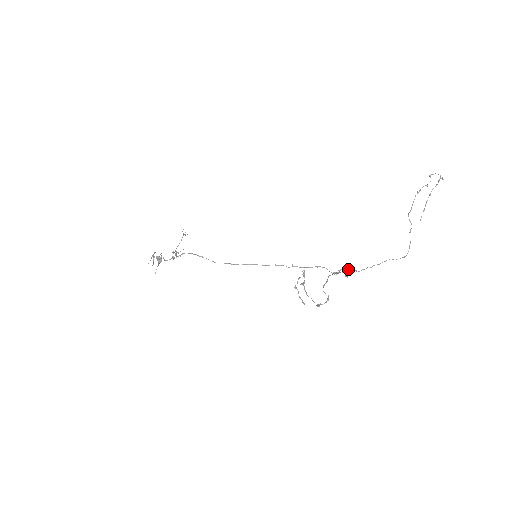
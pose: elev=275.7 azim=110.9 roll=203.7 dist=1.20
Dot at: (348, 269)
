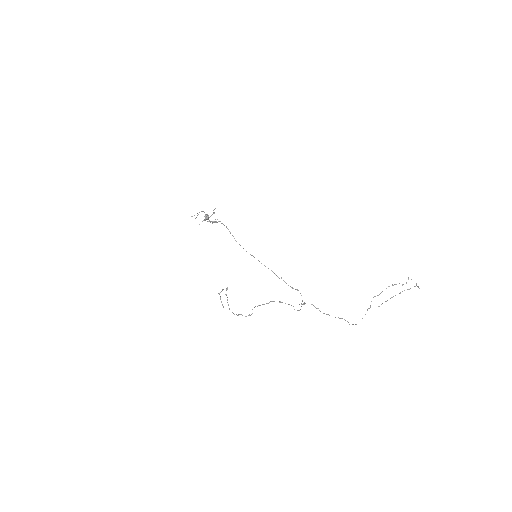
Dot at: occluded
